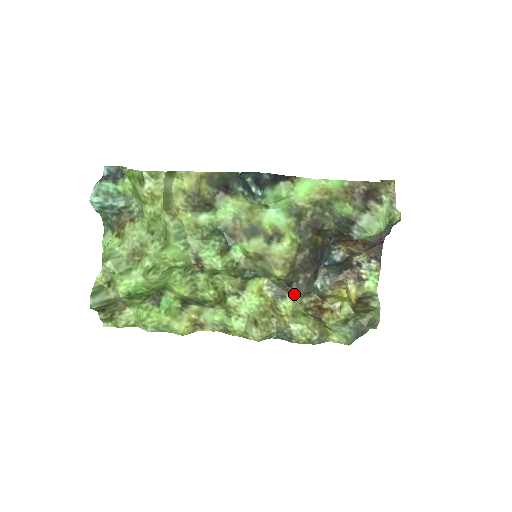
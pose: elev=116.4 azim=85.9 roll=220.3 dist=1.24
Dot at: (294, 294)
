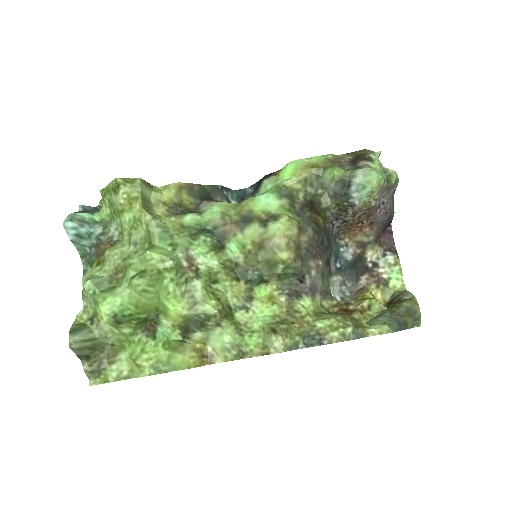
Dot at: (310, 291)
